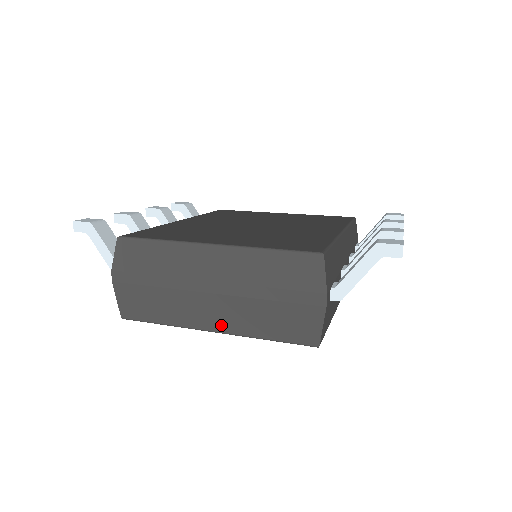
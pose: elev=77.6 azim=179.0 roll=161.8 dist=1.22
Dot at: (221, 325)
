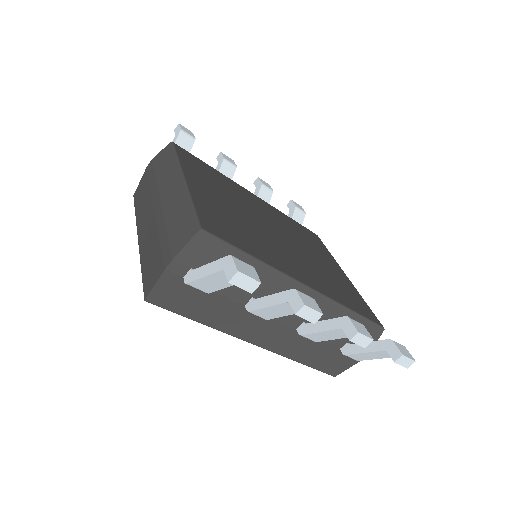
Dot at: (142, 237)
